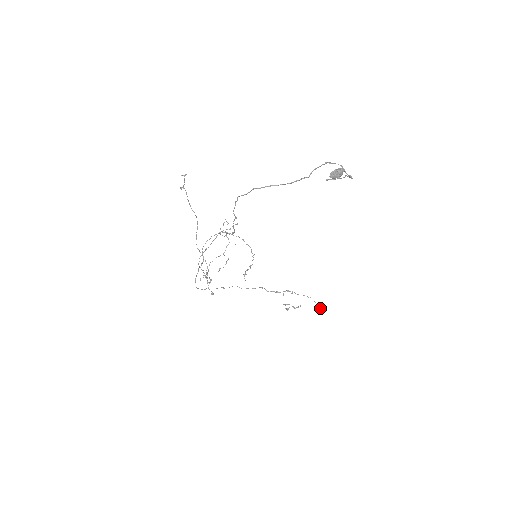
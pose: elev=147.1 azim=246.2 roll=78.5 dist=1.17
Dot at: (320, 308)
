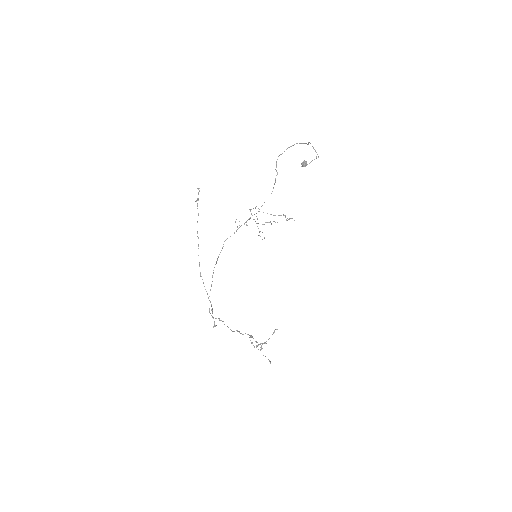
Dot at: (270, 361)
